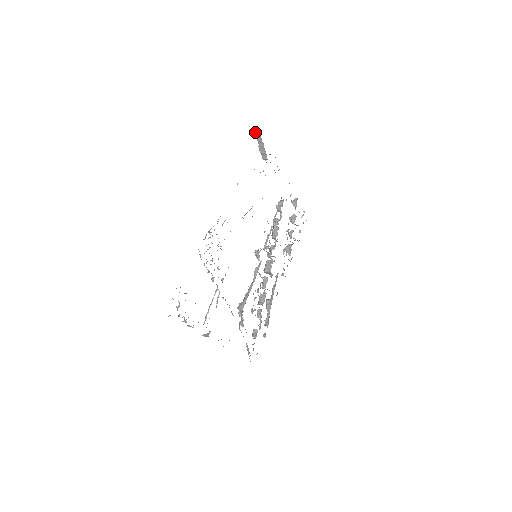
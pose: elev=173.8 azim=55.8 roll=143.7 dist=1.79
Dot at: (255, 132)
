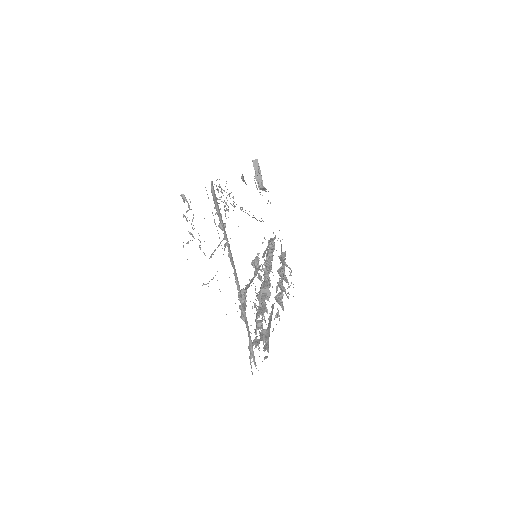
Dot at: (253, 161)
